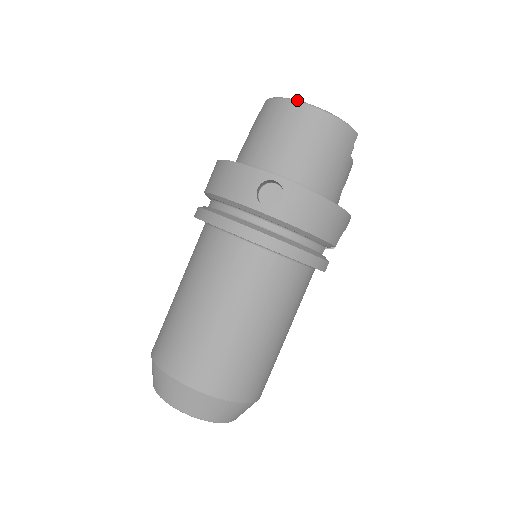
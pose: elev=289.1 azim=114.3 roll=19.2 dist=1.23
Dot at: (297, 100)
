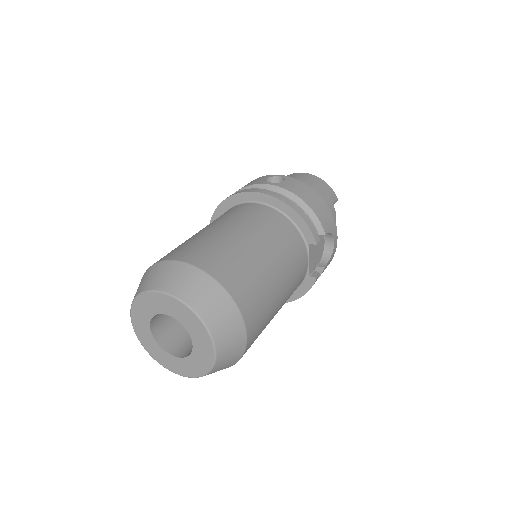
Dot at: (295, 173)
